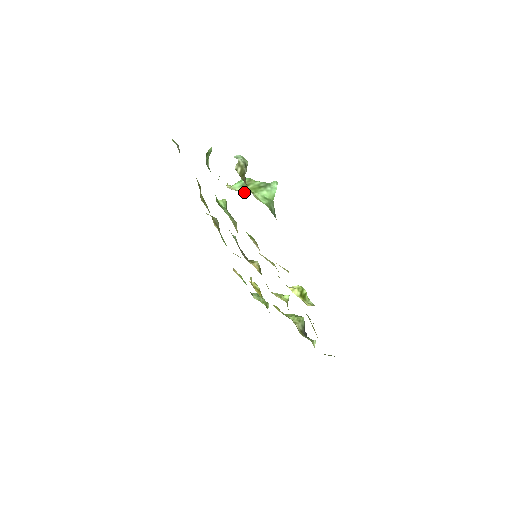
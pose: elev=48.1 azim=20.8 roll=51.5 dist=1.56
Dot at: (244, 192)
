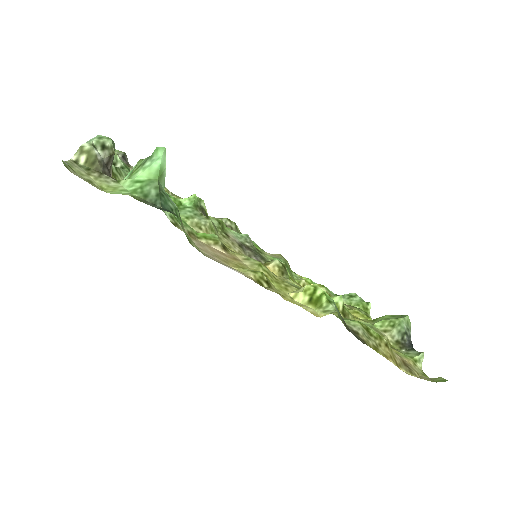
Dot at: occluded
